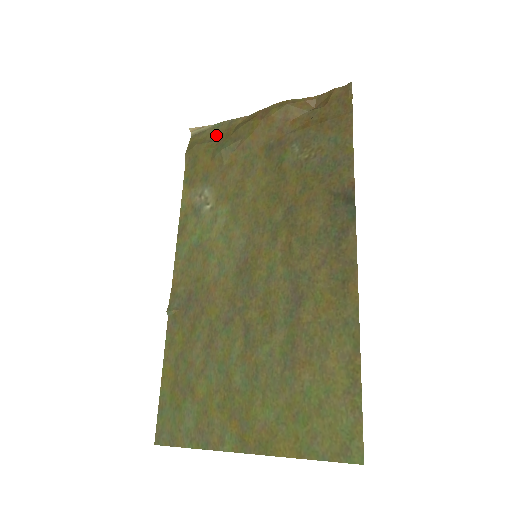
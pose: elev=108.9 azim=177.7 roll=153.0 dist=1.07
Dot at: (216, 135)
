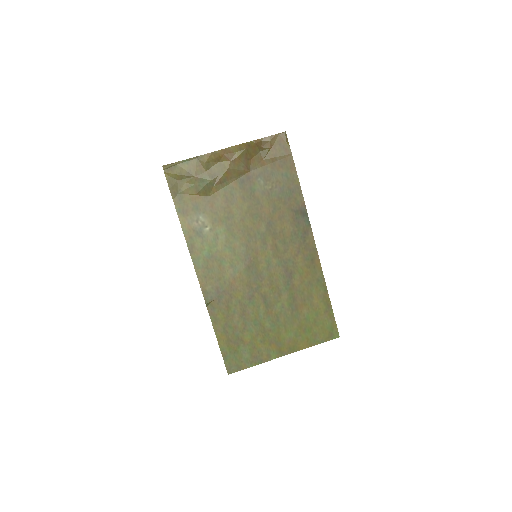
Dot at: (190, 171)
